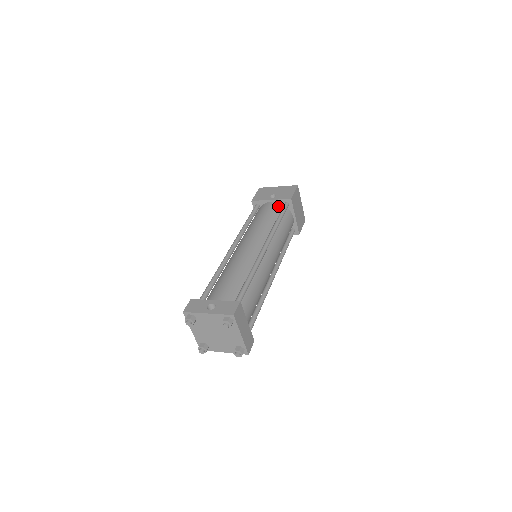
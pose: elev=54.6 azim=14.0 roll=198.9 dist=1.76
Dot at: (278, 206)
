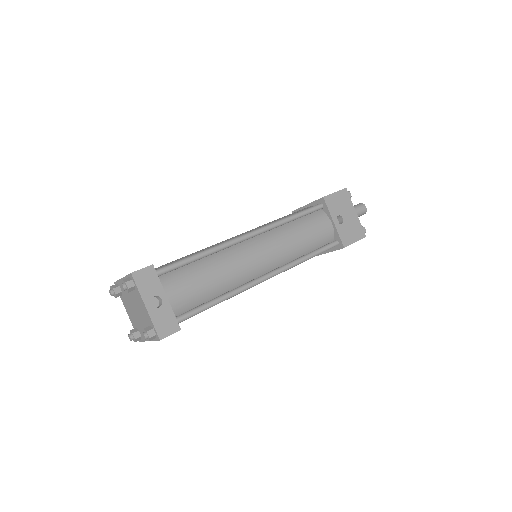
Dot at: (329, 236)
